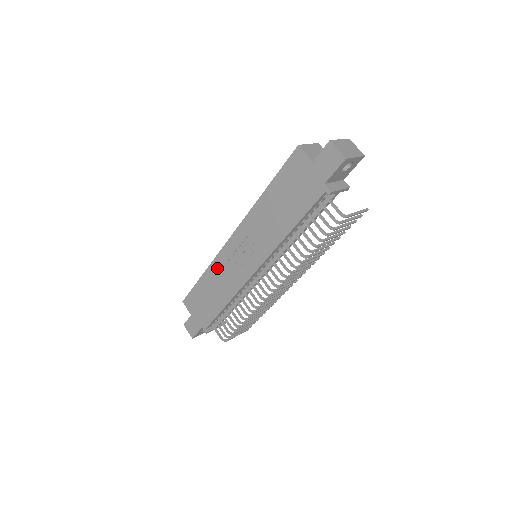
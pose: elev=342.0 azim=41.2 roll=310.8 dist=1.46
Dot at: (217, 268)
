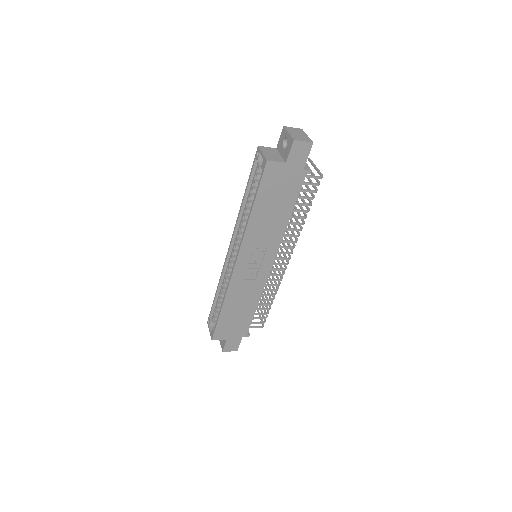
Dot at: (234, 292)
